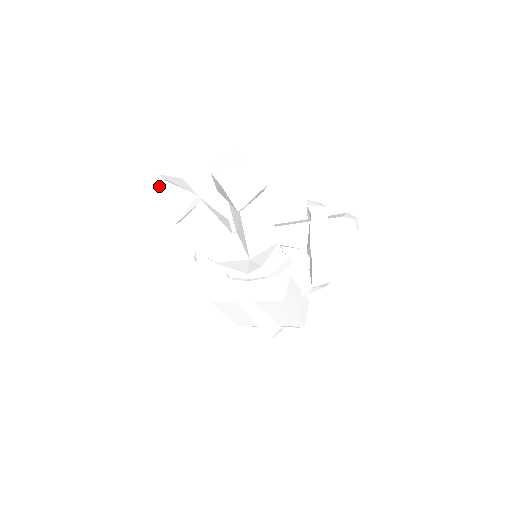
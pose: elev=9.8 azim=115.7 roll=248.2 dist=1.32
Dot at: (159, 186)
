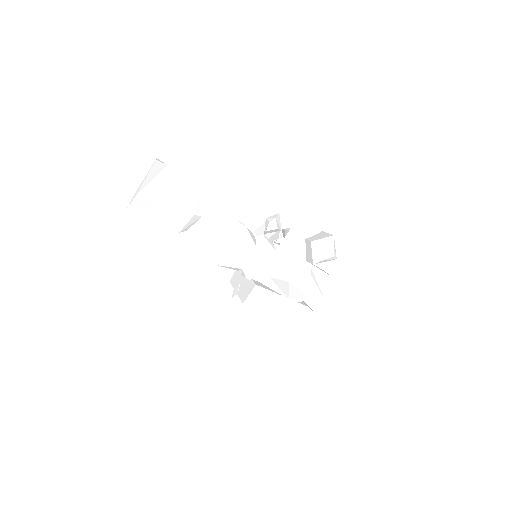
Dot at: occluded
